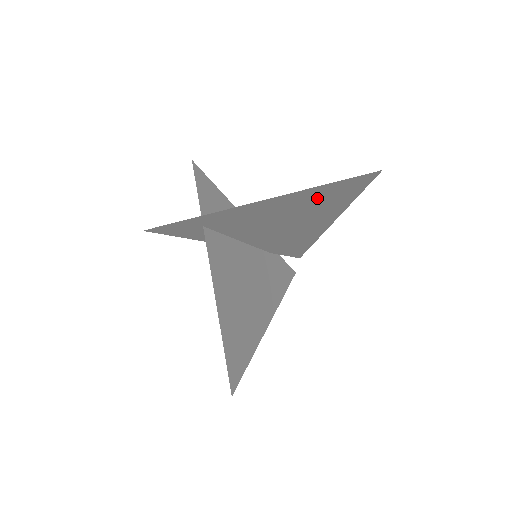
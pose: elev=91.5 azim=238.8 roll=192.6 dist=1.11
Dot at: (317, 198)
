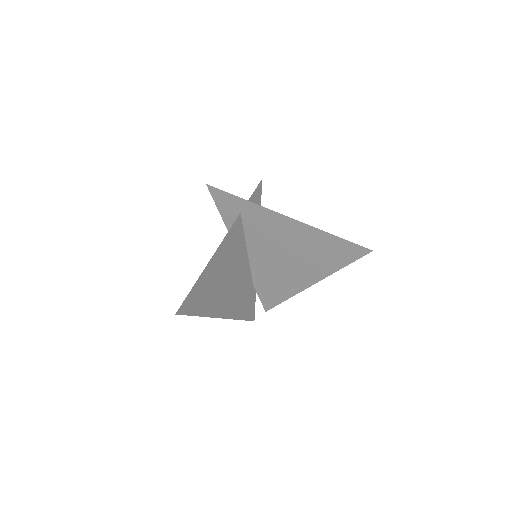
Dot at: (321, 246)
